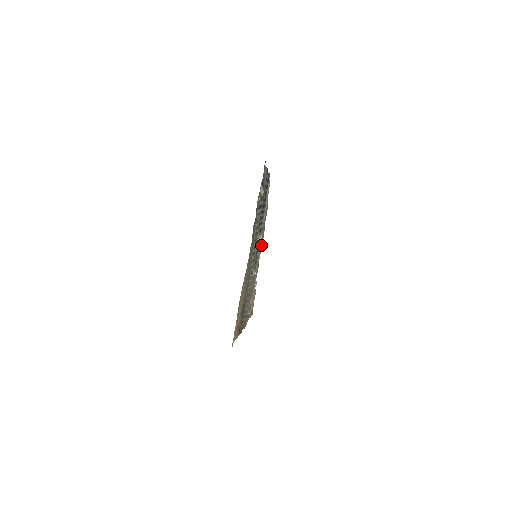
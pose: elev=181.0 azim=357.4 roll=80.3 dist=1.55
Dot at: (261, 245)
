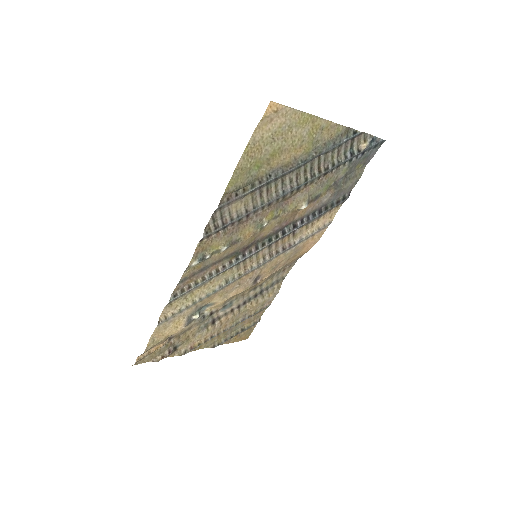
Dot at: (217, 335)
